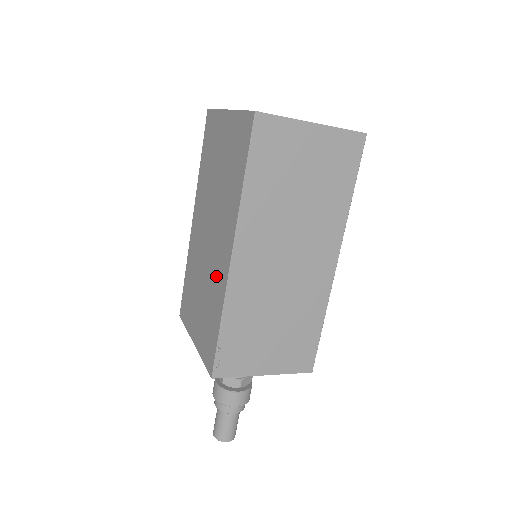
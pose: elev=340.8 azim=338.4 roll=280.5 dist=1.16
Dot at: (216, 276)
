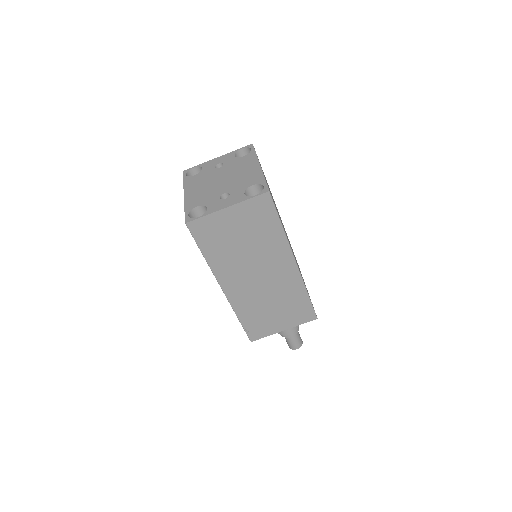
Dot at: occluded
